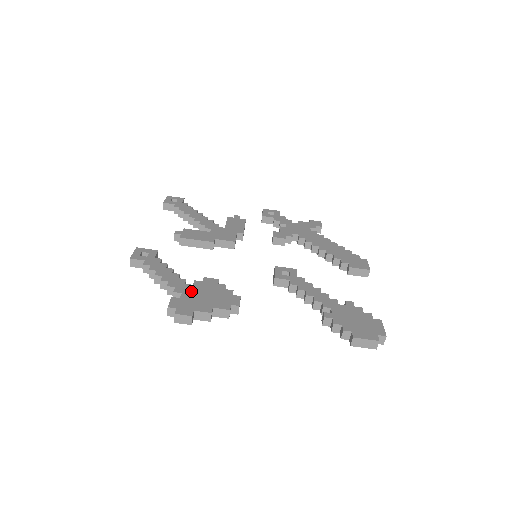
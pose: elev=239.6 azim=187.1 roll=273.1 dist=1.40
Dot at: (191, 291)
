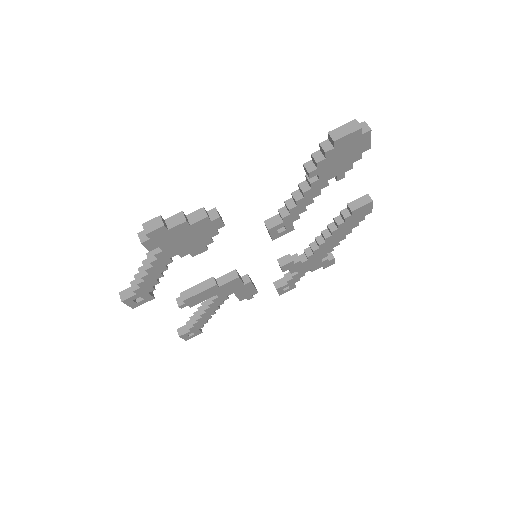
Dot at: occluded
